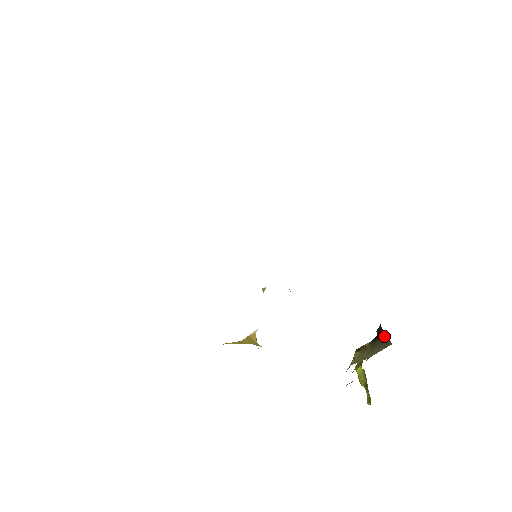
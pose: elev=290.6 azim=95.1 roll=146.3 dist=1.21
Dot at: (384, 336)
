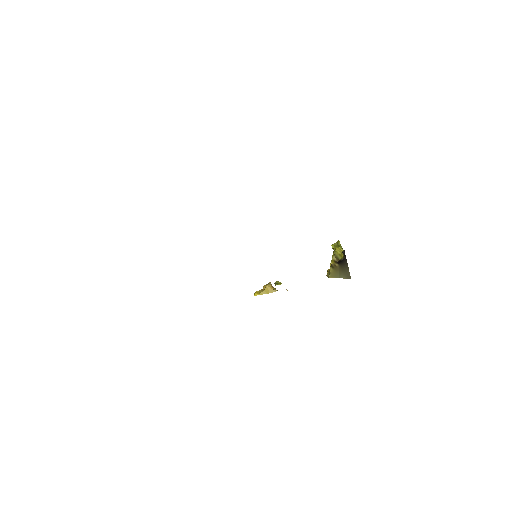
Dot at: (347, 266)
